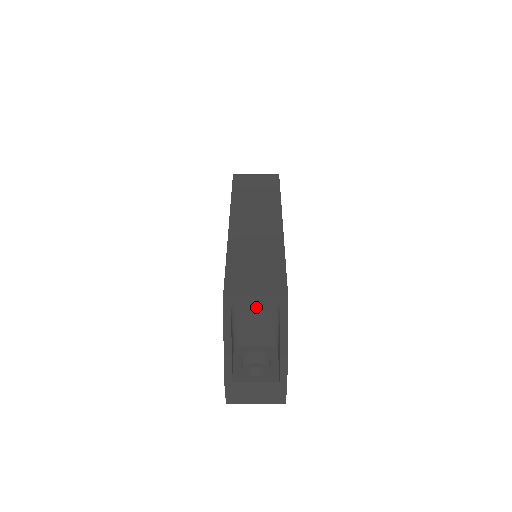
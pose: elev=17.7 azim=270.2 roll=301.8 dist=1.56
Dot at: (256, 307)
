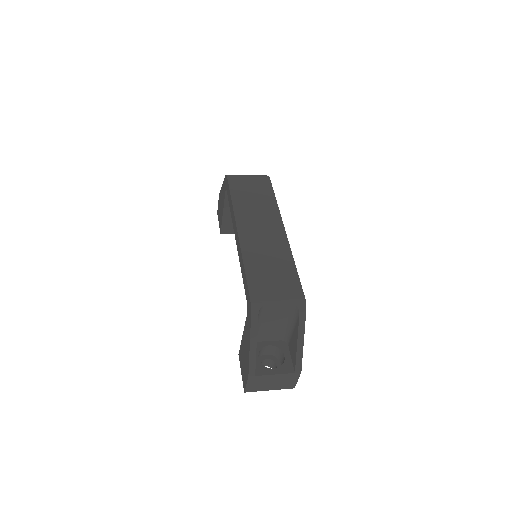
Dot at: (277, 311)
